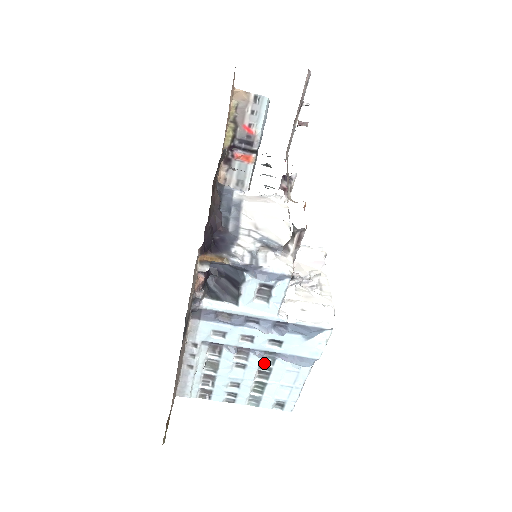
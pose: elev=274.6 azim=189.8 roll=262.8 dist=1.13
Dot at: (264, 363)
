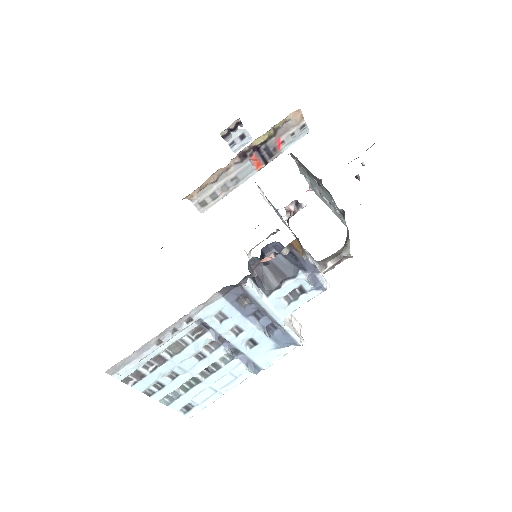
Dot at: (220, 360)
